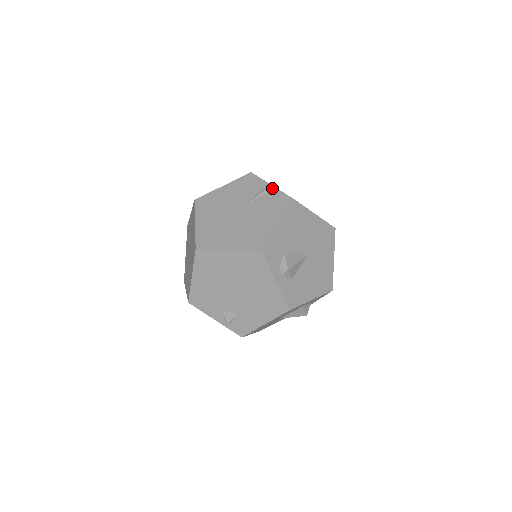
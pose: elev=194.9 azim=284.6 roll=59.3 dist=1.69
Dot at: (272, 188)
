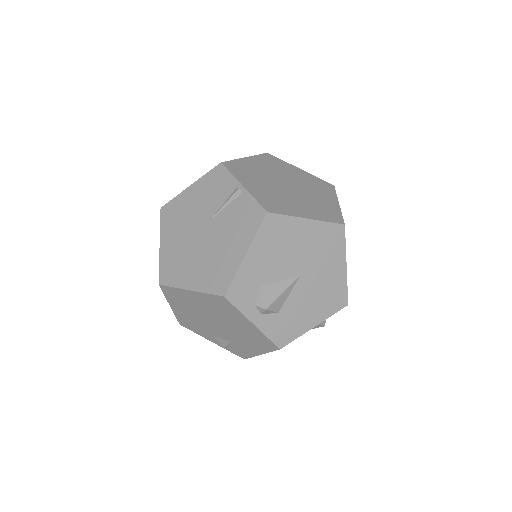
Dot at: (242, 191)
